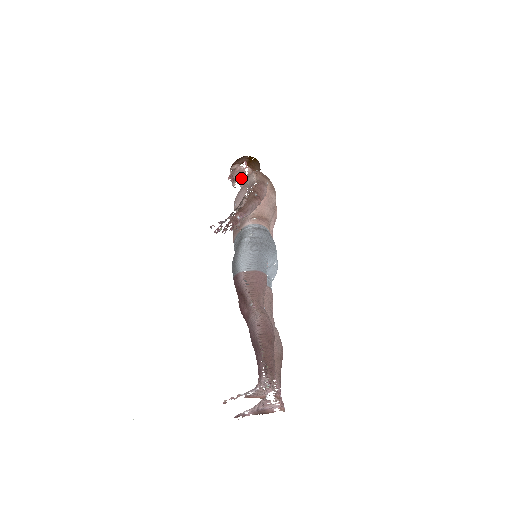
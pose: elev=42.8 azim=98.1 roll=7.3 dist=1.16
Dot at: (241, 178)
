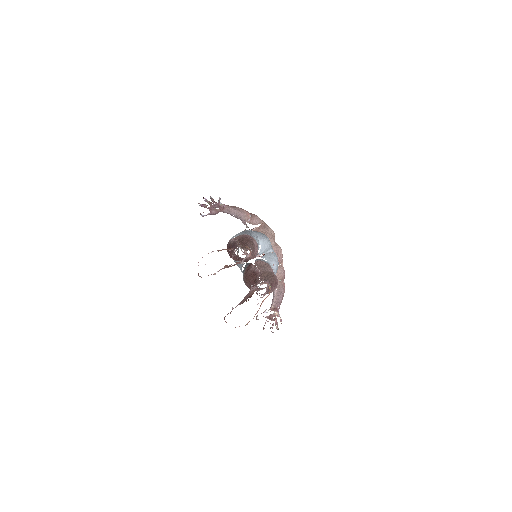
Dot at: occluded
